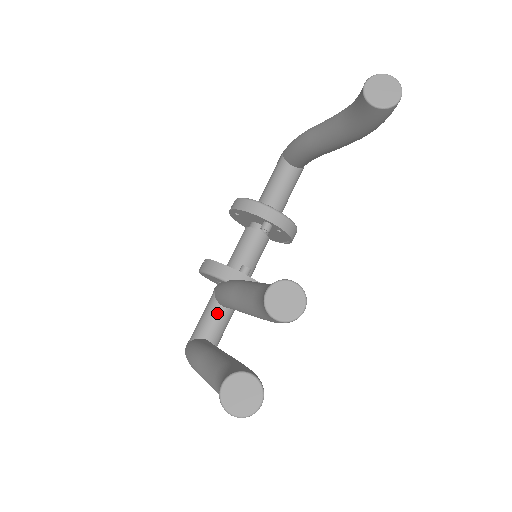
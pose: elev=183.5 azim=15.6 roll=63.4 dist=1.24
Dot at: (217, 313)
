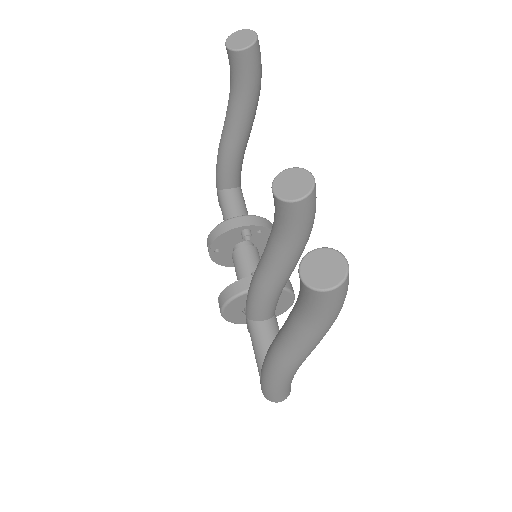
Dot at: (263, 329)
